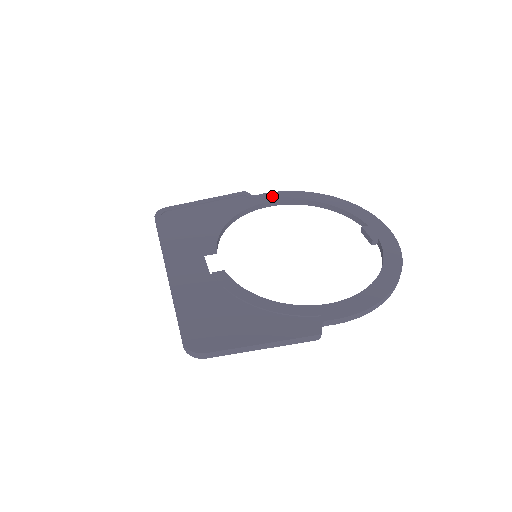
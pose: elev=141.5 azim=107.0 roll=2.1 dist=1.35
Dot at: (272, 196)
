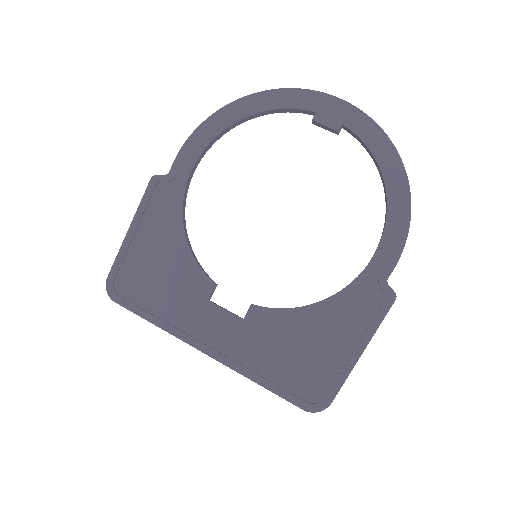
Dot at: (186, 157)
